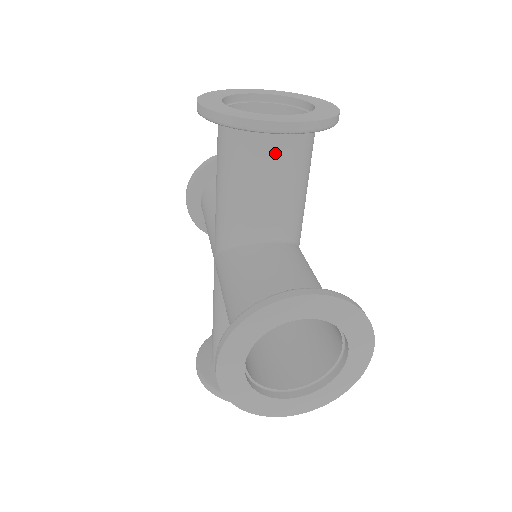
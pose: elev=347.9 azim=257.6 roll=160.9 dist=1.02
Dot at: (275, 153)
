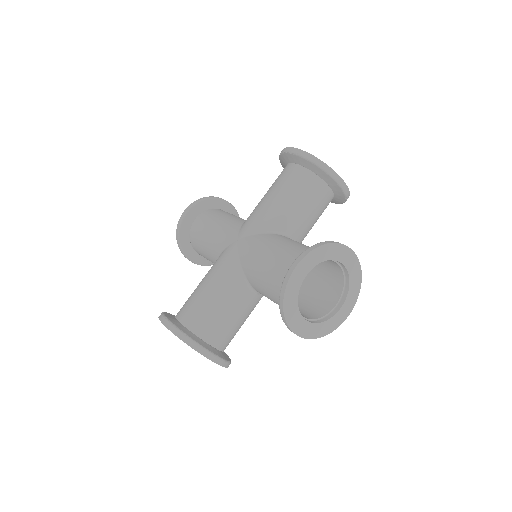
Dot at: (322, 194)
